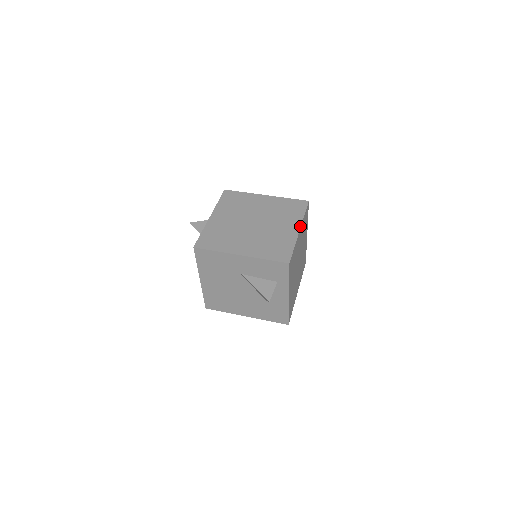
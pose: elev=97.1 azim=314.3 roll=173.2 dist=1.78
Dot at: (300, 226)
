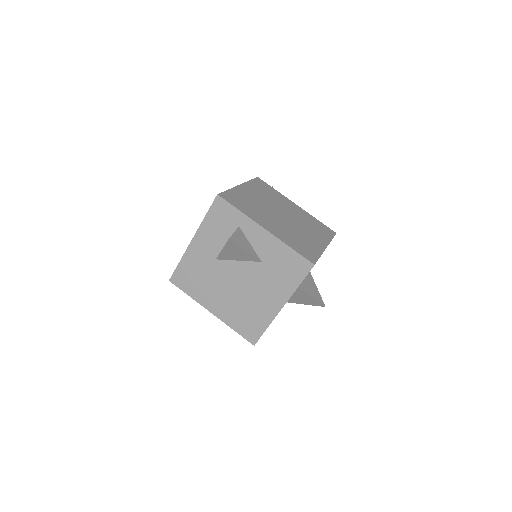
Dot at: (241, 184)
